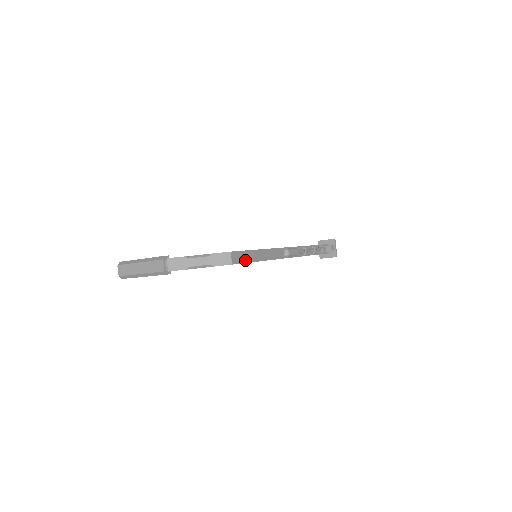
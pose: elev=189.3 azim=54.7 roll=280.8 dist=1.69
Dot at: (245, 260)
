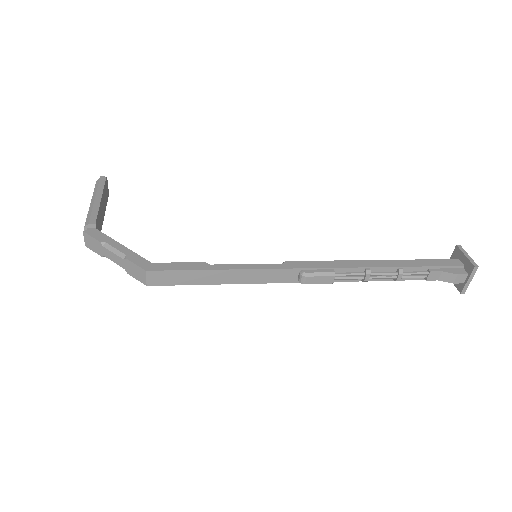
Dot at: (182, 281)
